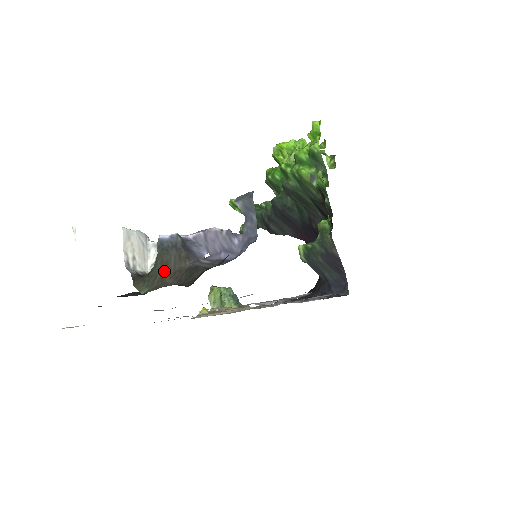
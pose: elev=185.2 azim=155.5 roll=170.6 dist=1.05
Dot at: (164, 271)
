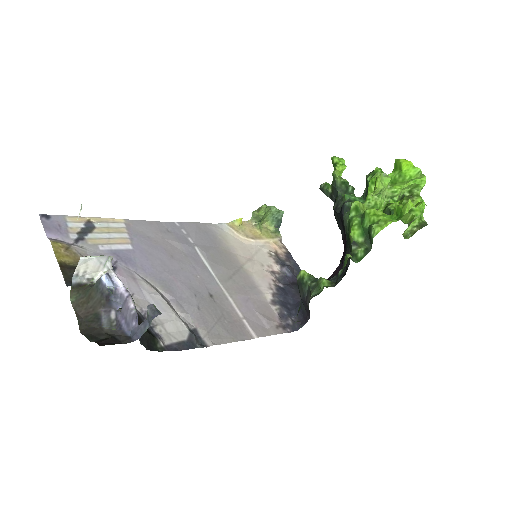
Dot at: (88, 300)
